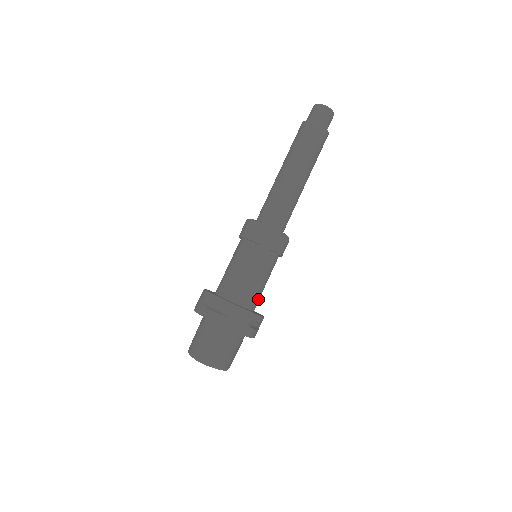
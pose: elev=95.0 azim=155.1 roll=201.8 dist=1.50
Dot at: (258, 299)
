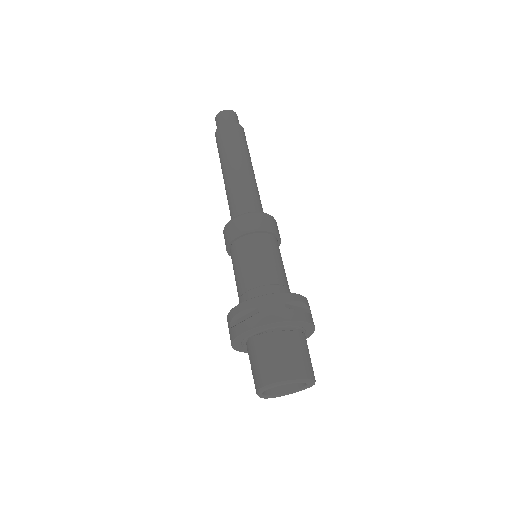
Dot at: (285, 286)
